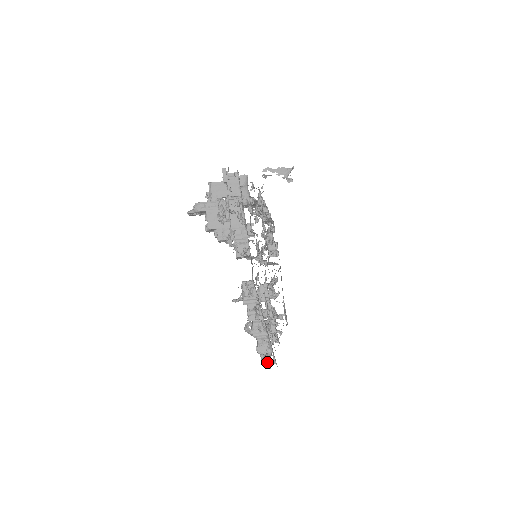
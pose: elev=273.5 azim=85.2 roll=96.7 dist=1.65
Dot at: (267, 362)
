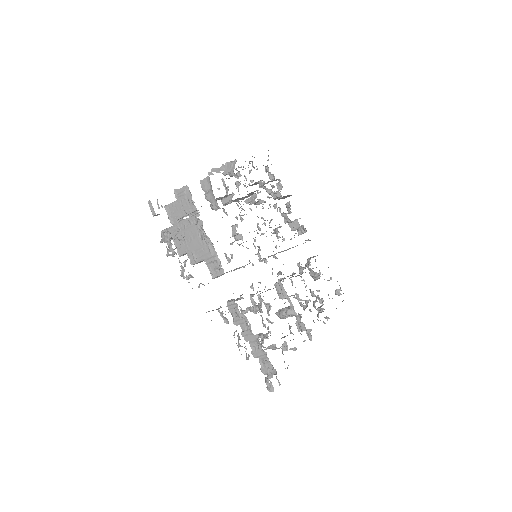
Dot at: (269, 386)
